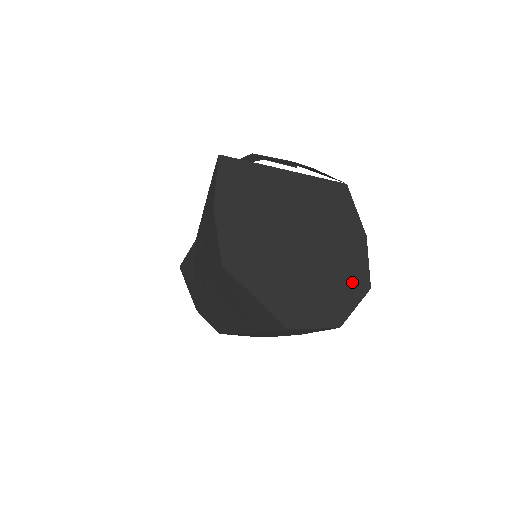
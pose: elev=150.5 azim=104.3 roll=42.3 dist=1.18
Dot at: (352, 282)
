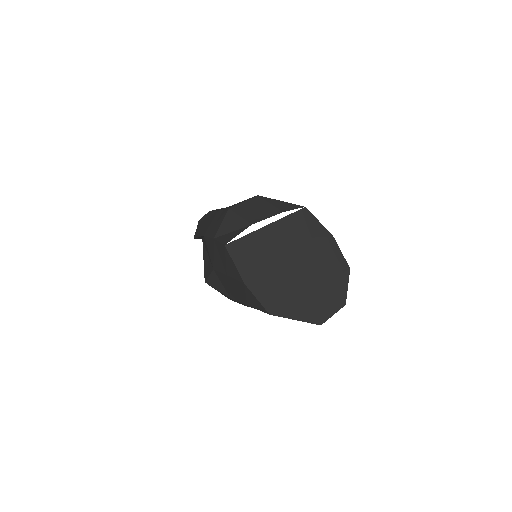
Dot at: (339, 272)
